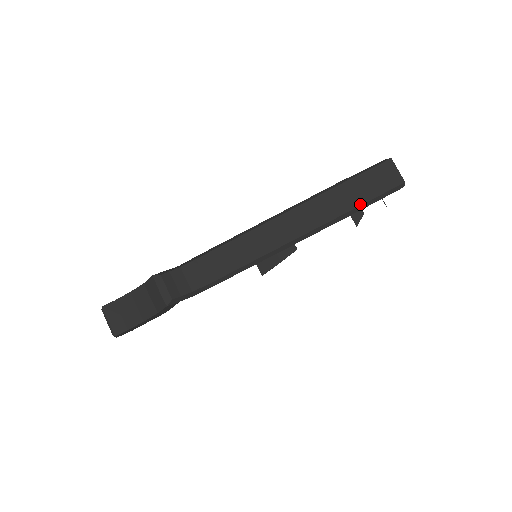
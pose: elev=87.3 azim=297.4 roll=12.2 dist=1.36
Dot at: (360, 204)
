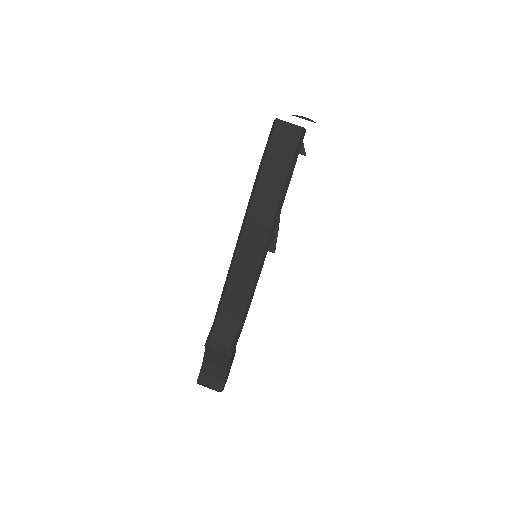
Dot at: (287, 175)
